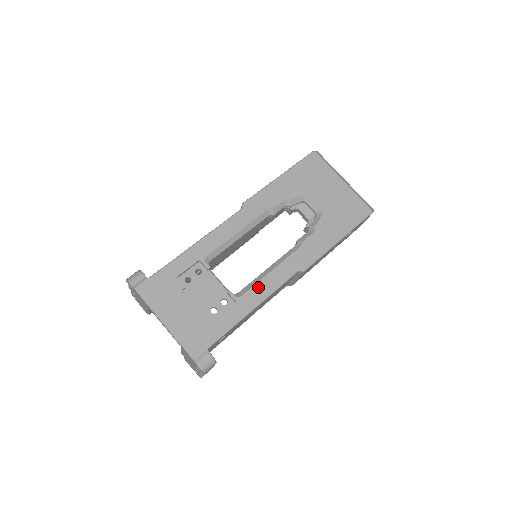
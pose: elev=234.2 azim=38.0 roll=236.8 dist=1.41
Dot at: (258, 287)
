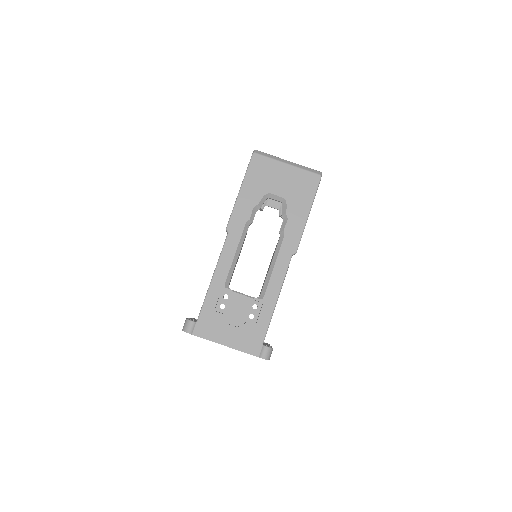
Dot at: (271, 284)
